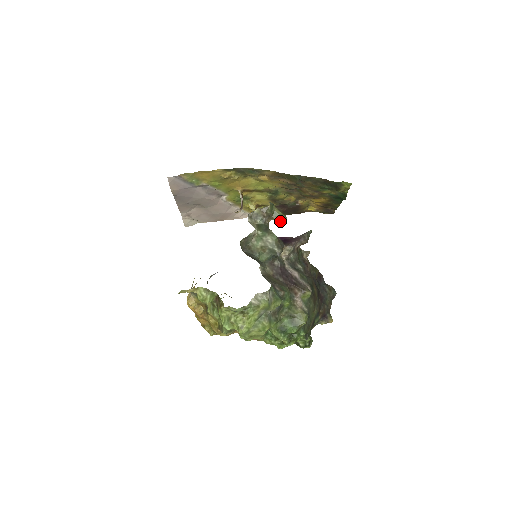
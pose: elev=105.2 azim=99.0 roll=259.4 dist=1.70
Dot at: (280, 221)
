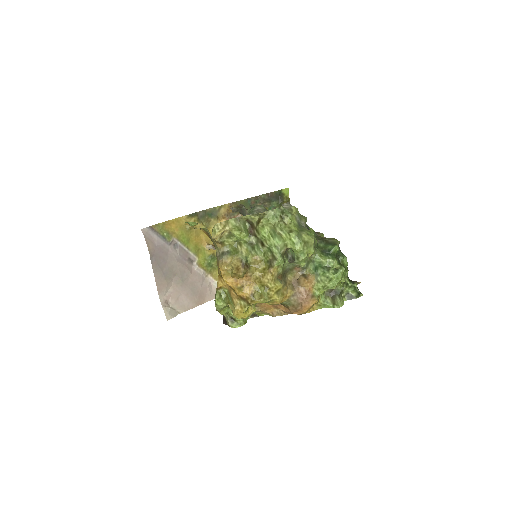
Dot at: occluded
